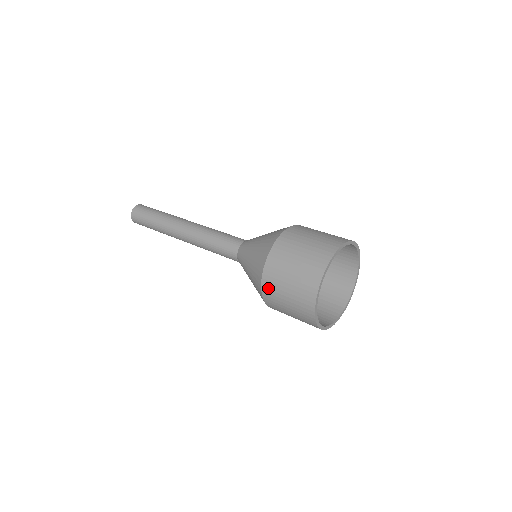
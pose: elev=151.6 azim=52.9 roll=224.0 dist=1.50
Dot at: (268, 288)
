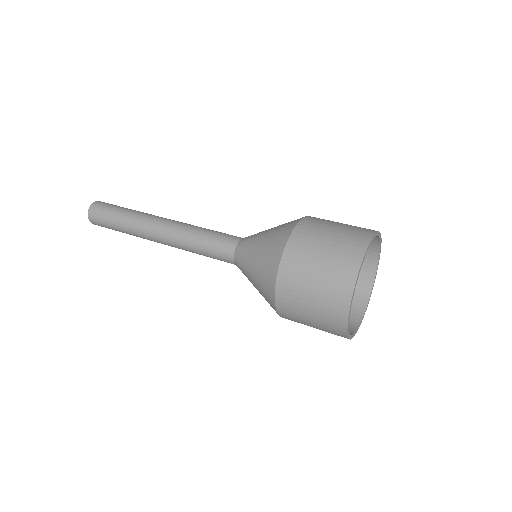
Dot at: (287, 275)
